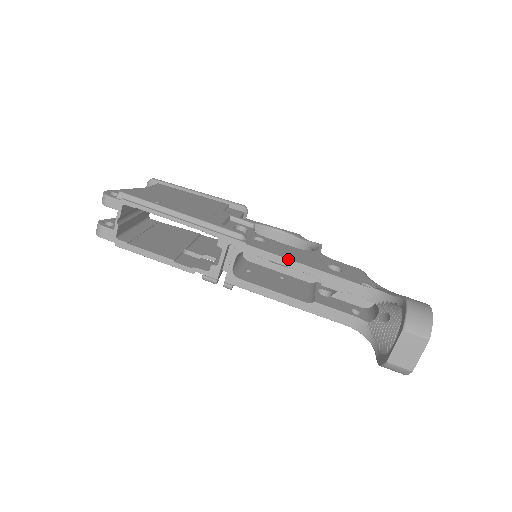
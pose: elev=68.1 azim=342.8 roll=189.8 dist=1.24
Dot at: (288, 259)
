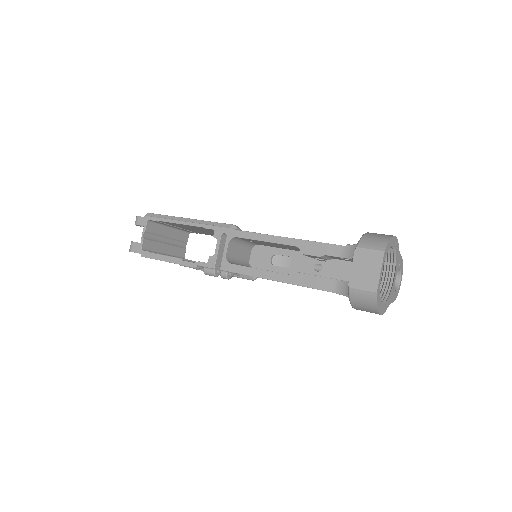
Dot at: (270, 235)
